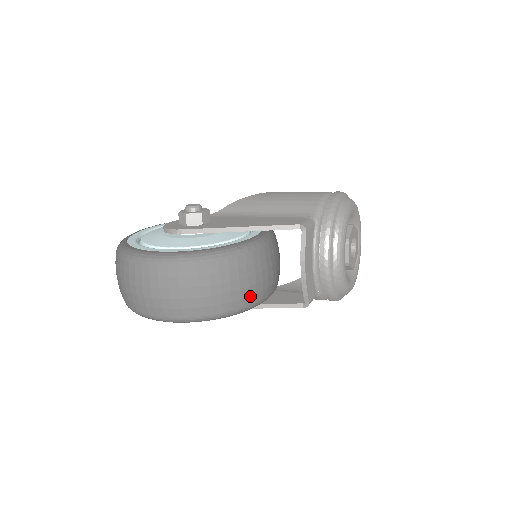
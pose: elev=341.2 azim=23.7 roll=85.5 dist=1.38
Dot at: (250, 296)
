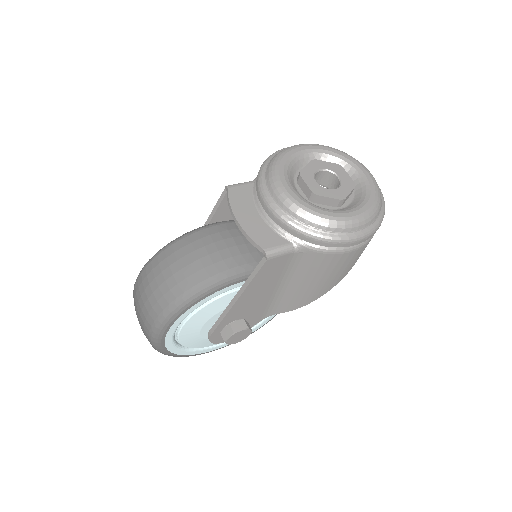
Dot at: (197, 272)
